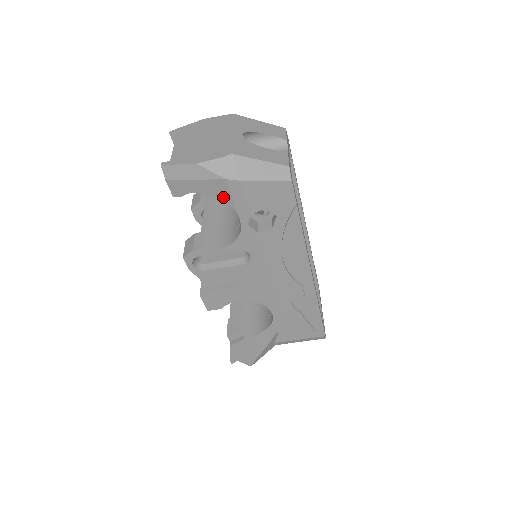
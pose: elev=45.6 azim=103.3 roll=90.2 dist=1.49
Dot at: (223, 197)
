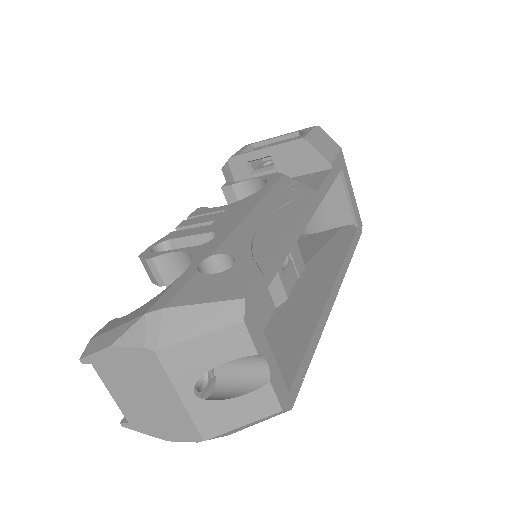
Dot at: occluded
